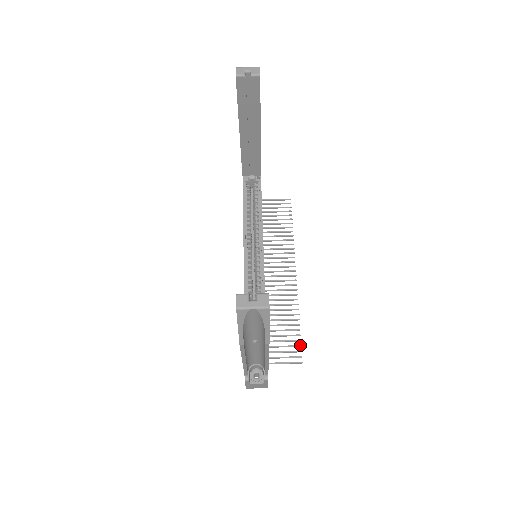
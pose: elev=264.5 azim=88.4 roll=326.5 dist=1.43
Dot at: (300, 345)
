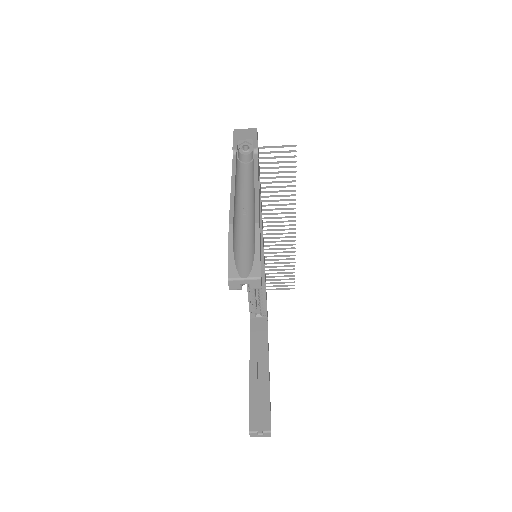
Dot at: (294, 279)
